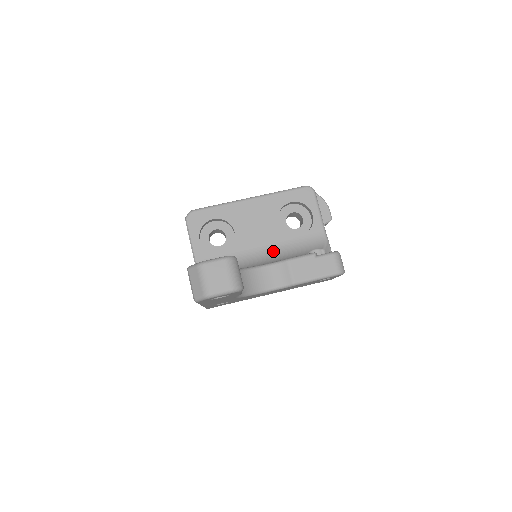
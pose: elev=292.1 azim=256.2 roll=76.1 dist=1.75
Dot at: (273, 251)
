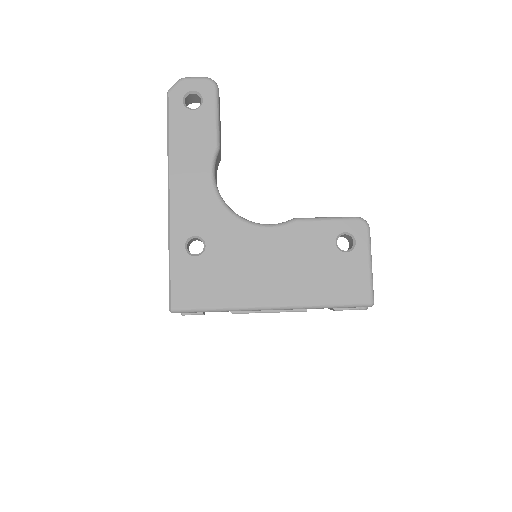
Dot at: occluded
